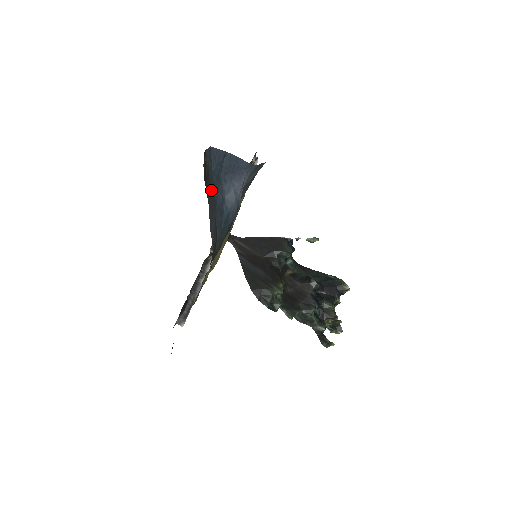
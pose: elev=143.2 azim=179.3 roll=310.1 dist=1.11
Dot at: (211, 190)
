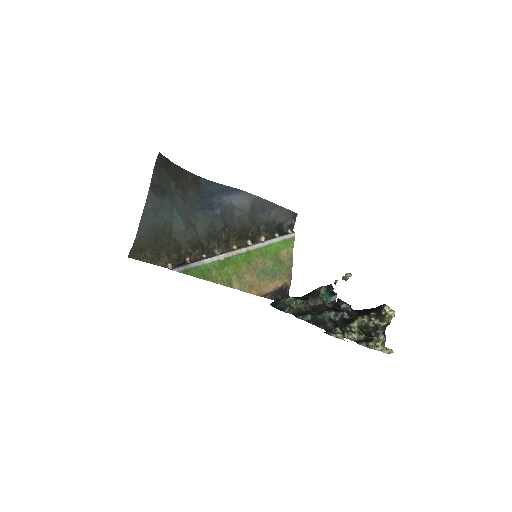
Dot at: (199, 191)
